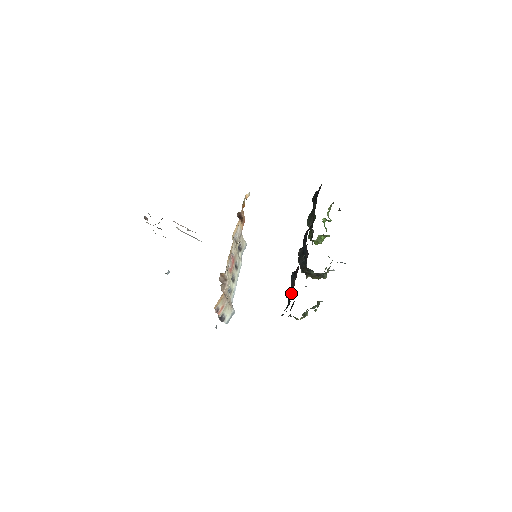
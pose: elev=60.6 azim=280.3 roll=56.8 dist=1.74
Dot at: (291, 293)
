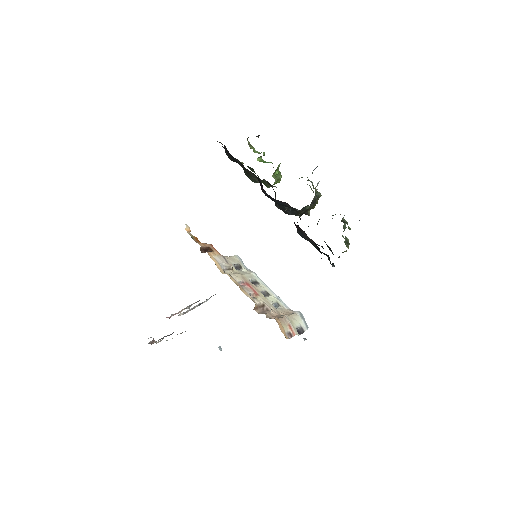
Dot at: (319, 250)
